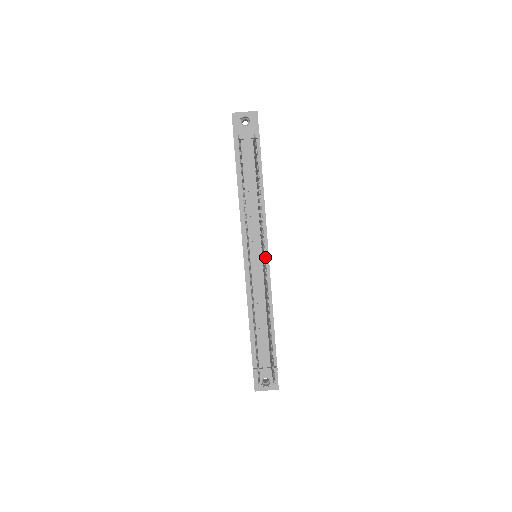
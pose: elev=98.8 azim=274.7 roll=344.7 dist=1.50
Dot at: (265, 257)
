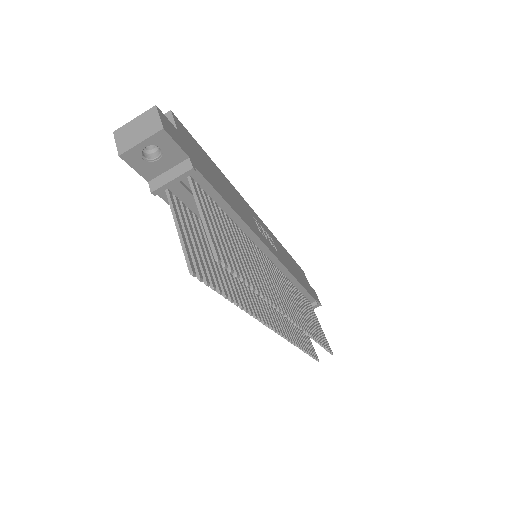
Dot at: (270, 257)
